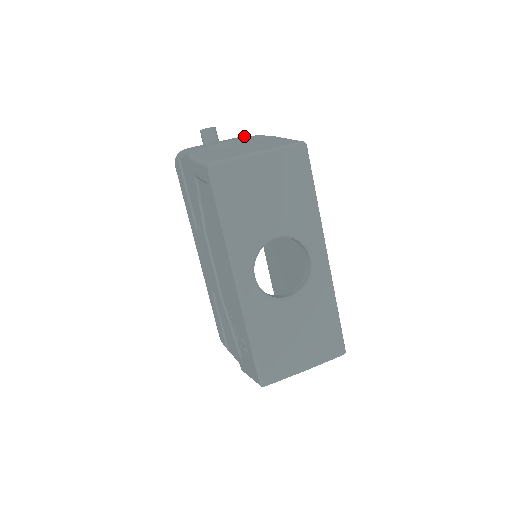
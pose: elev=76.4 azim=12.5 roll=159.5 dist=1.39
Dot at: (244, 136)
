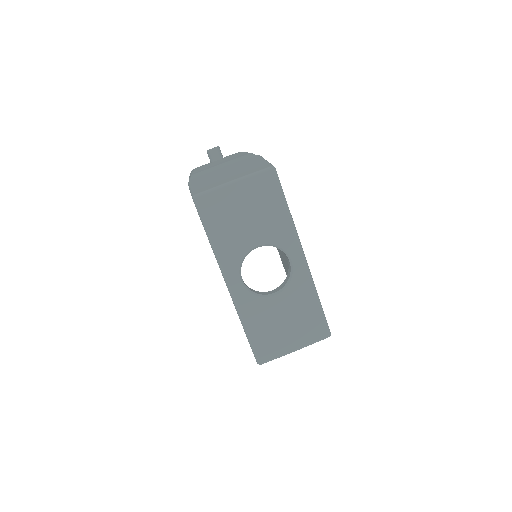
Dot at: (242, 152)
